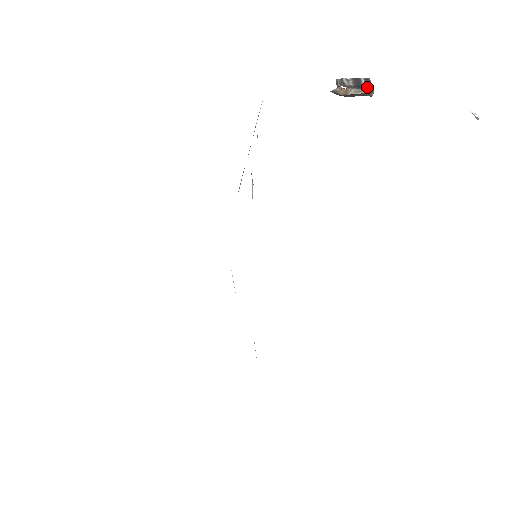
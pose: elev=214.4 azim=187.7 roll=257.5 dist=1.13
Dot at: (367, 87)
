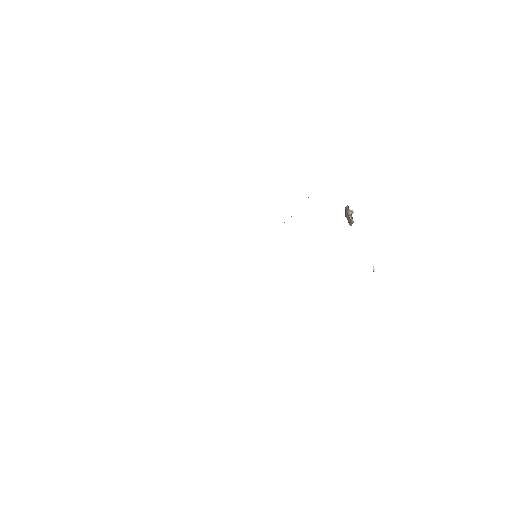
Dot at: occluded
